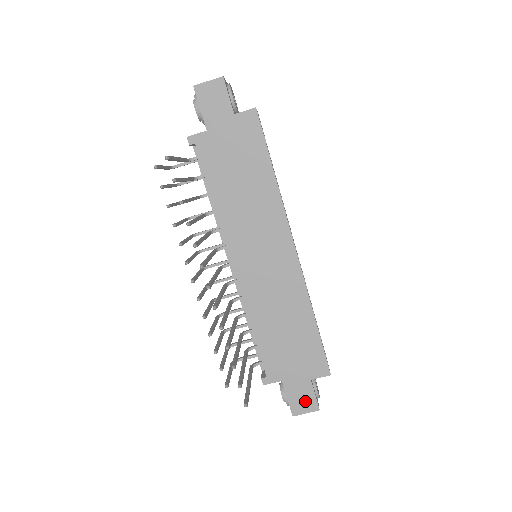
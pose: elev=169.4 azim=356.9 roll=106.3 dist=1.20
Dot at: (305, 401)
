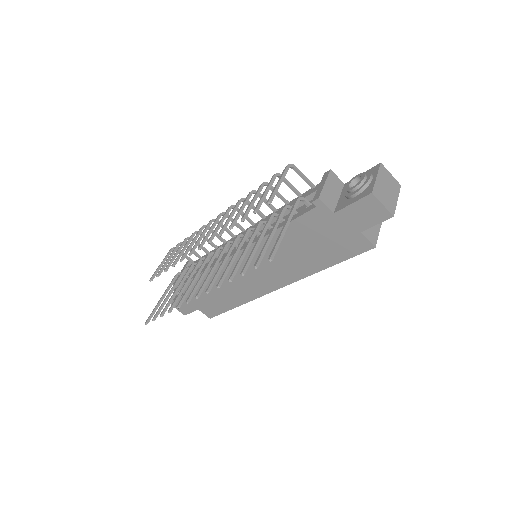
Dot at: (183, 308)
